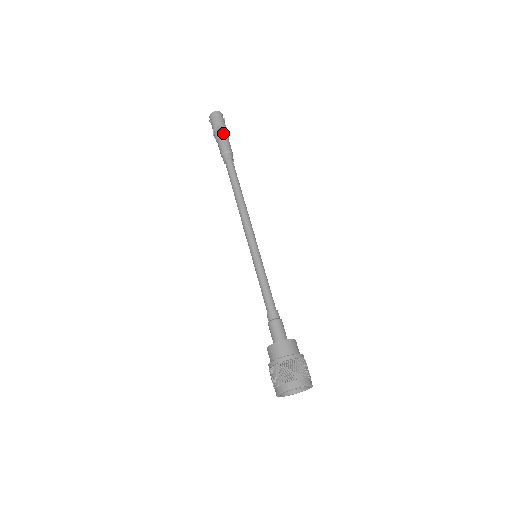
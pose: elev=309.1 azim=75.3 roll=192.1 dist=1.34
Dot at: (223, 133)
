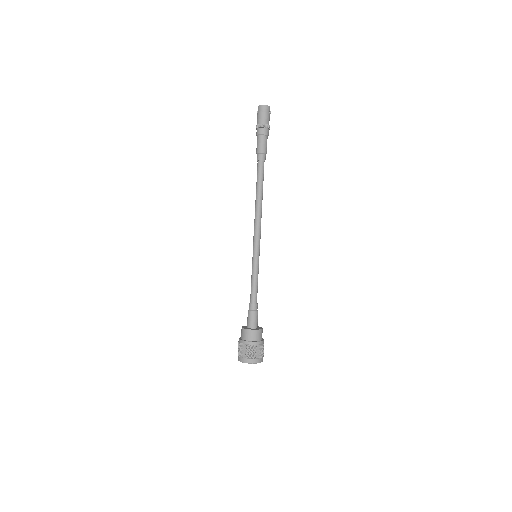
Dot at: (263, 132)
